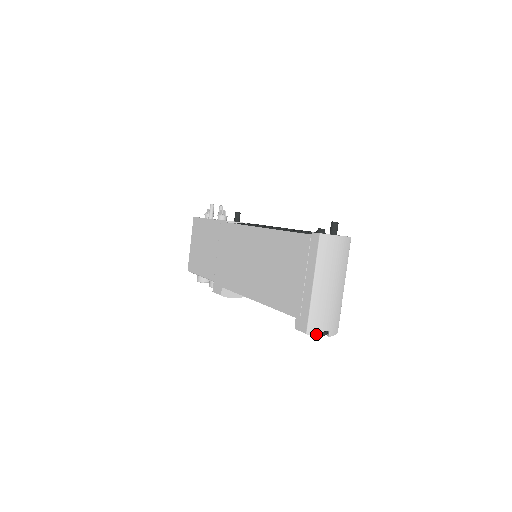
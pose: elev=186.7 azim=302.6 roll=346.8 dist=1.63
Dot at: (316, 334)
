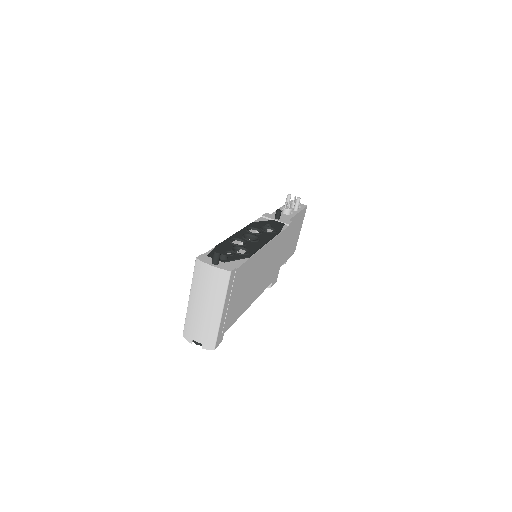
Dot at: (189, 340)
